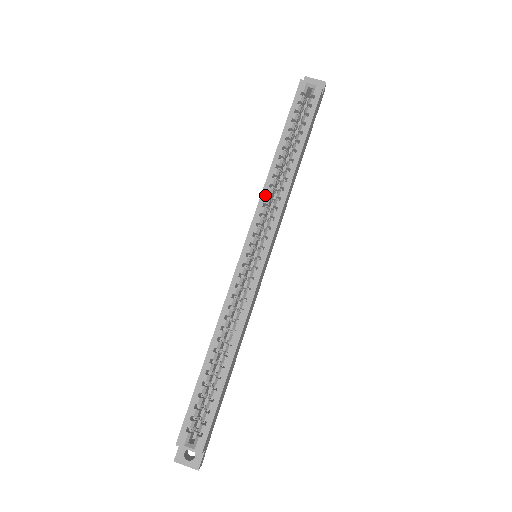
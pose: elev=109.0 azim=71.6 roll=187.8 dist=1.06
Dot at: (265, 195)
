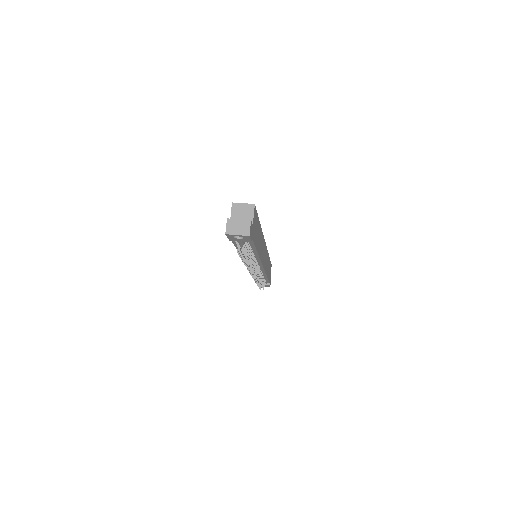
Dot at: occluded
